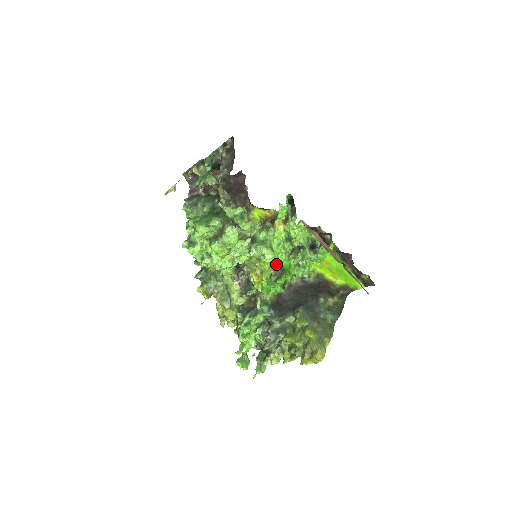
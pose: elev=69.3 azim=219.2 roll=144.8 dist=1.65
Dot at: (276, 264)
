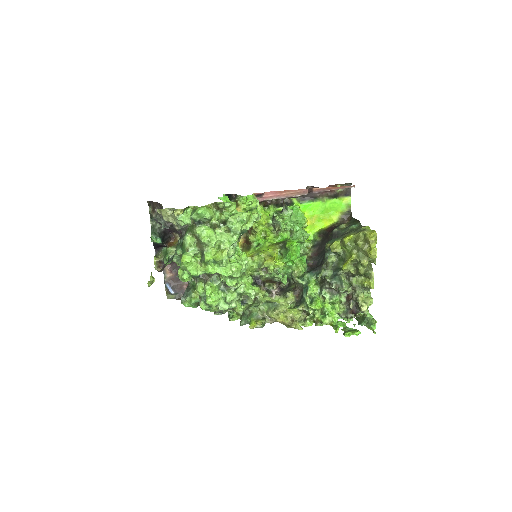
Dot at: (274, 244)
